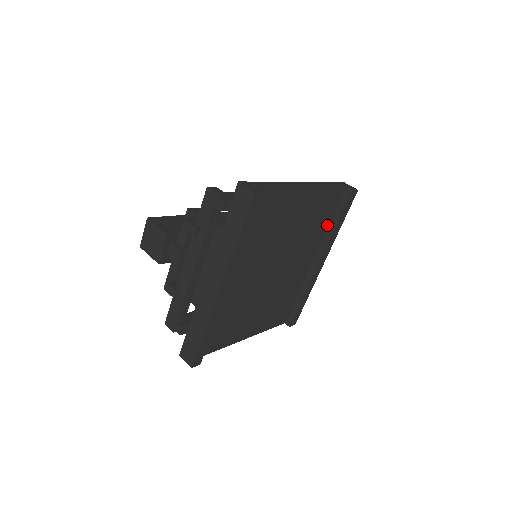
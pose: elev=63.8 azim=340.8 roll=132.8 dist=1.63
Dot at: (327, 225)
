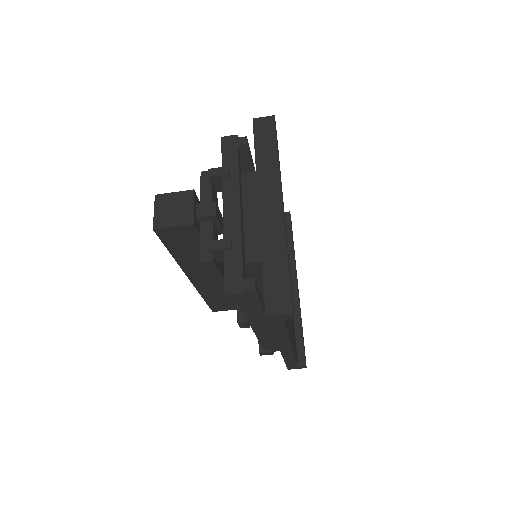
Dot at: occluded
